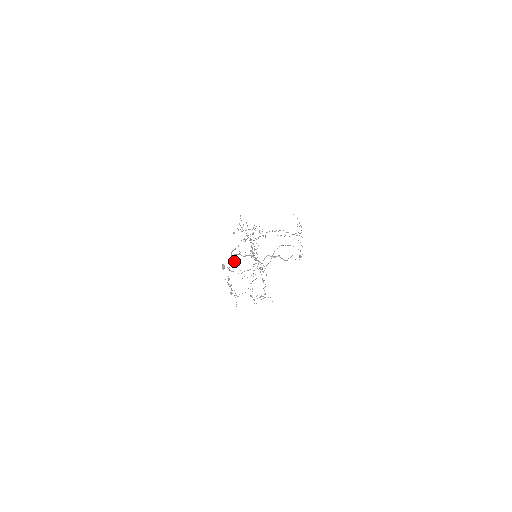
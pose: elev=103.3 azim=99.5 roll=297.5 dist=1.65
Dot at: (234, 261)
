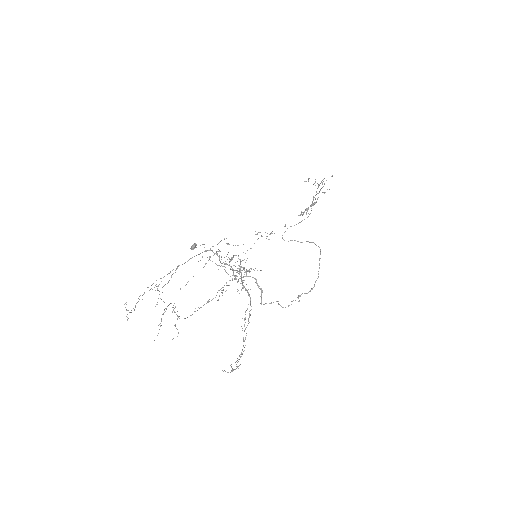
Dot at: occluded
